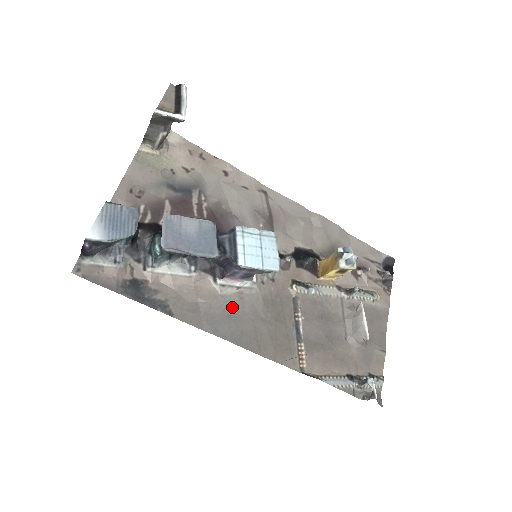
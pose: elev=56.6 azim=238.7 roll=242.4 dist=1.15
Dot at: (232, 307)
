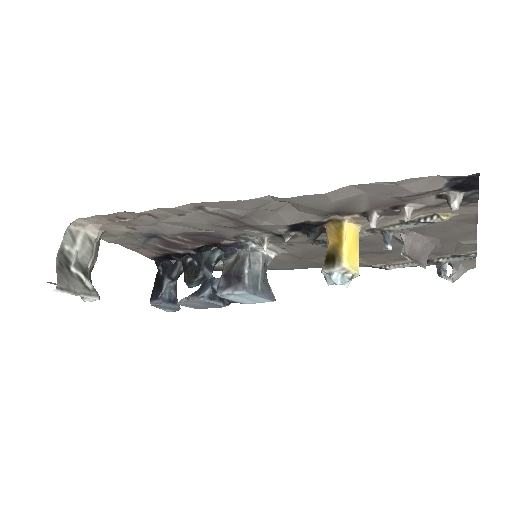
Dot at: (276, 261)
